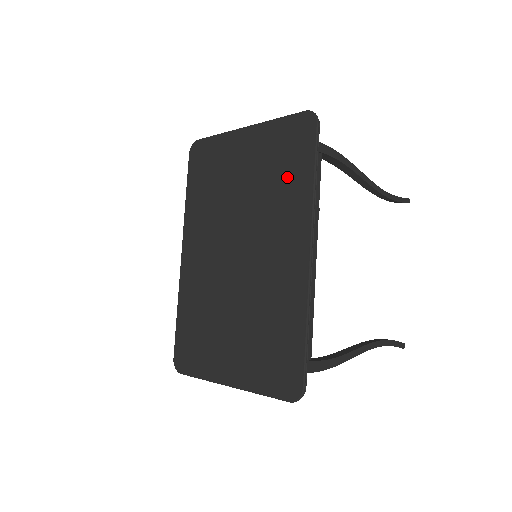
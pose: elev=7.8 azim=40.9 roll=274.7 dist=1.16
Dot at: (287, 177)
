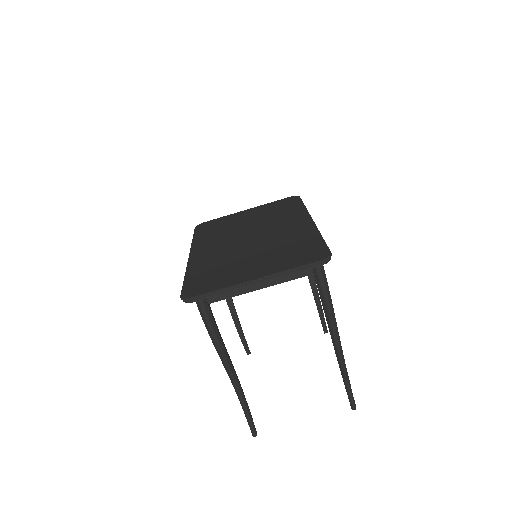
Dot at: (285, 210)
